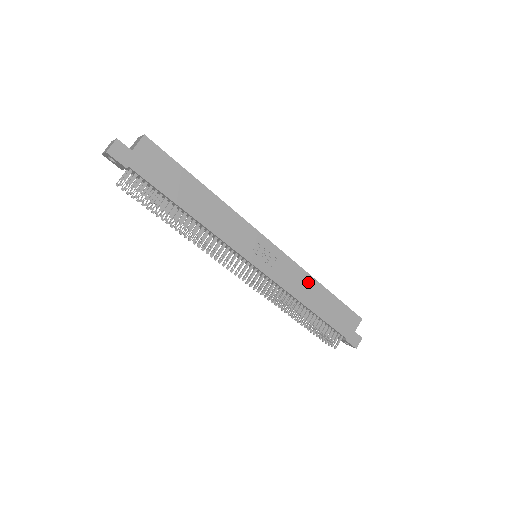
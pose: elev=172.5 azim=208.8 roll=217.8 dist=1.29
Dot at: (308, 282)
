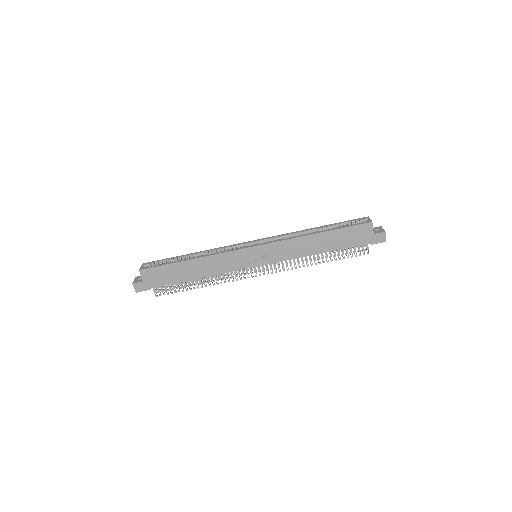
Dot at: (302, 242)
